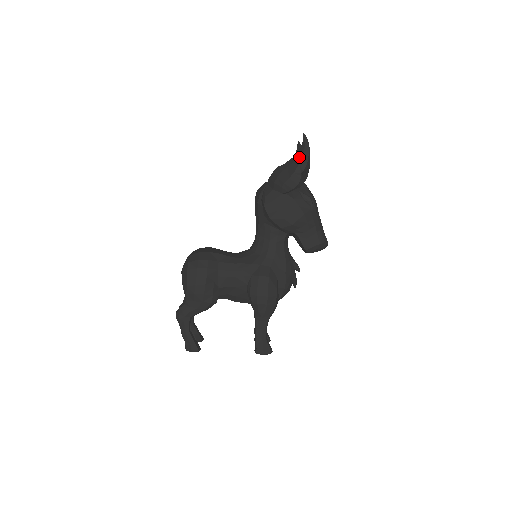
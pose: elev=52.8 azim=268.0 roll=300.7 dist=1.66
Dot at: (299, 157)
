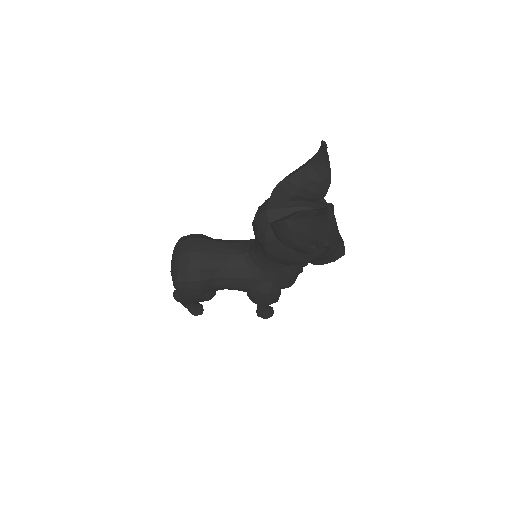
Dot at: (316, 230)
